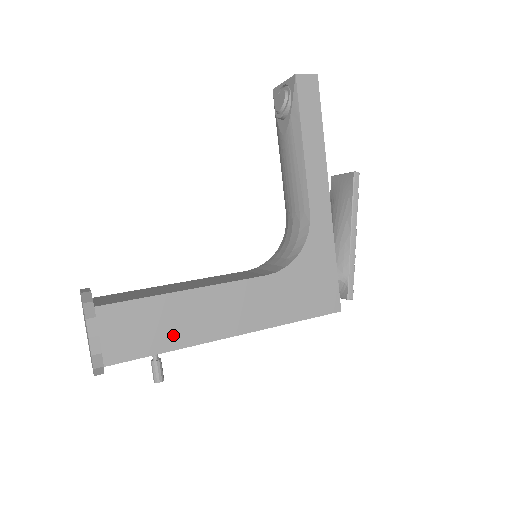
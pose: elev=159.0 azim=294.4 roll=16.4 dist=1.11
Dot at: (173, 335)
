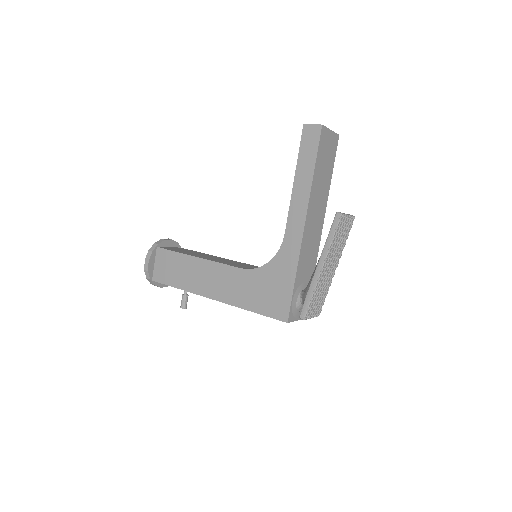
Dot at: (183, 280)
